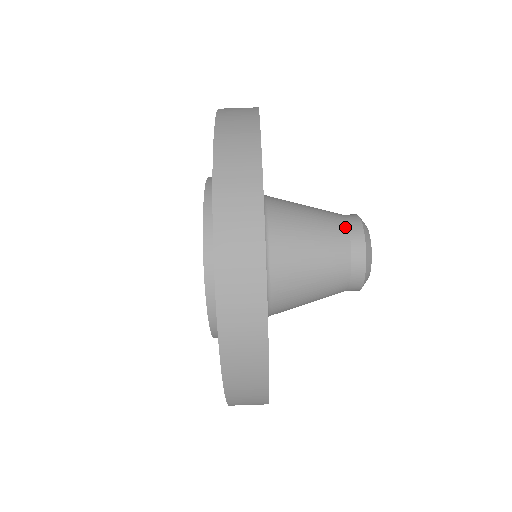
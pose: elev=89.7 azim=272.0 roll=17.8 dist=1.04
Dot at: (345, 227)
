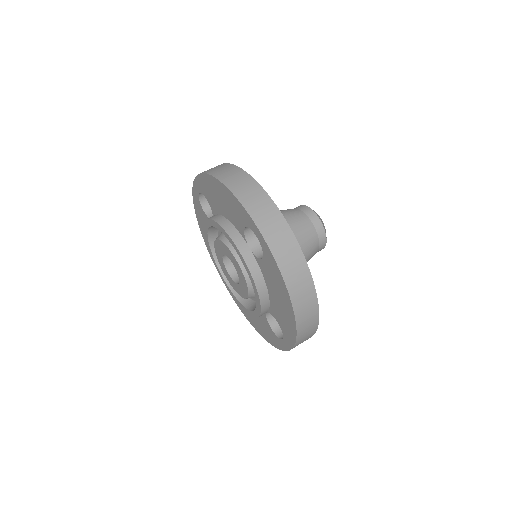
Dot at: (305, 216)
